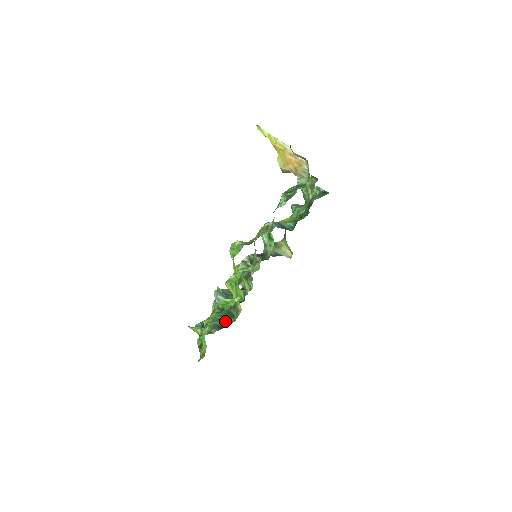
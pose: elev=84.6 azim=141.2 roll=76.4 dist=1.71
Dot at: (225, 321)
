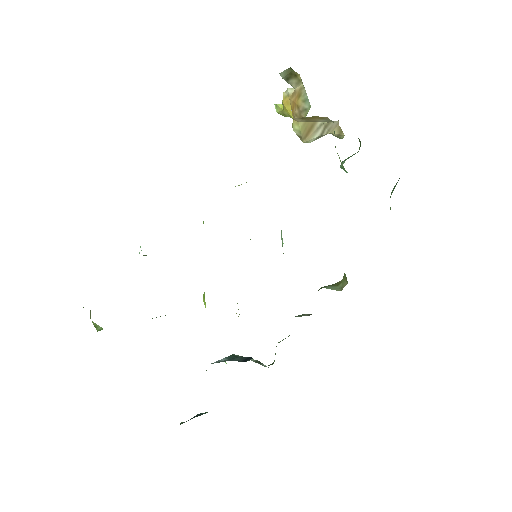
Dot at: occluded
